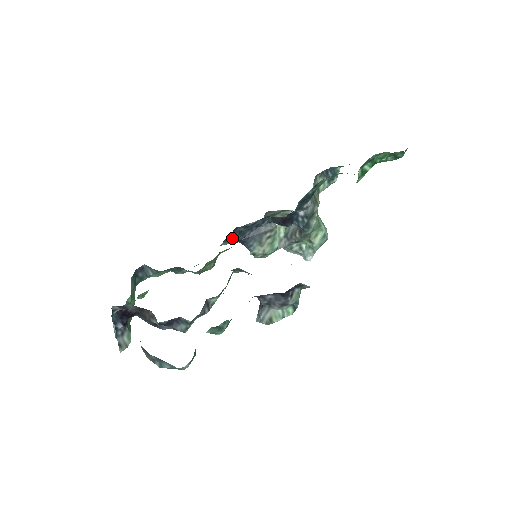
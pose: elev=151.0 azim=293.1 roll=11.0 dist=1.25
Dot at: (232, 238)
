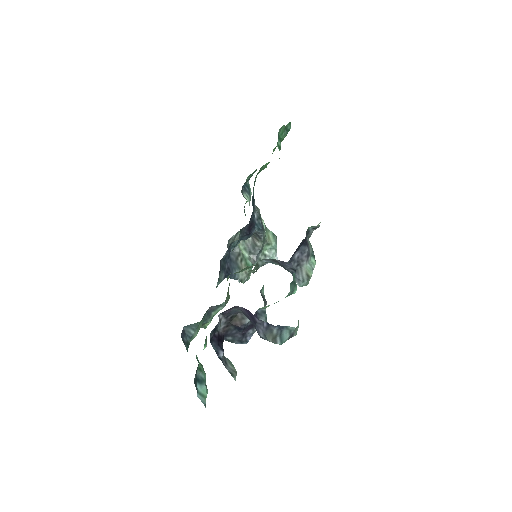
Dot at: (221, 274)
